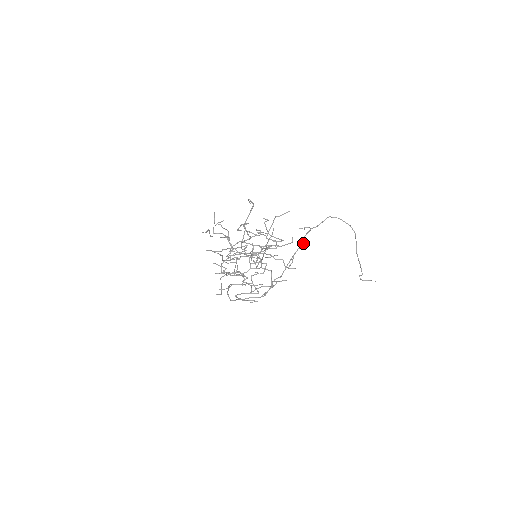
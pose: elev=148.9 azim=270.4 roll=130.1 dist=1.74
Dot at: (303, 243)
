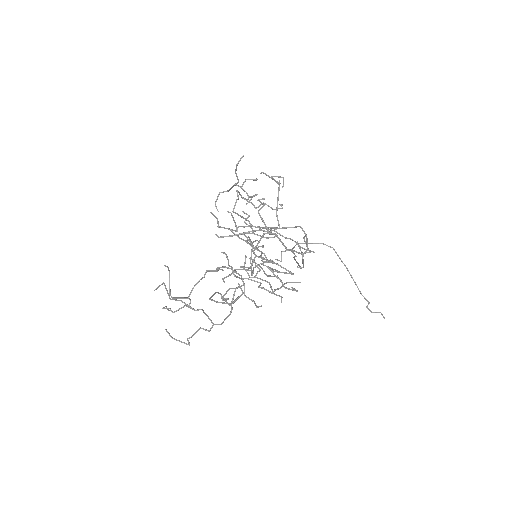
Dot at: (294, 254)
